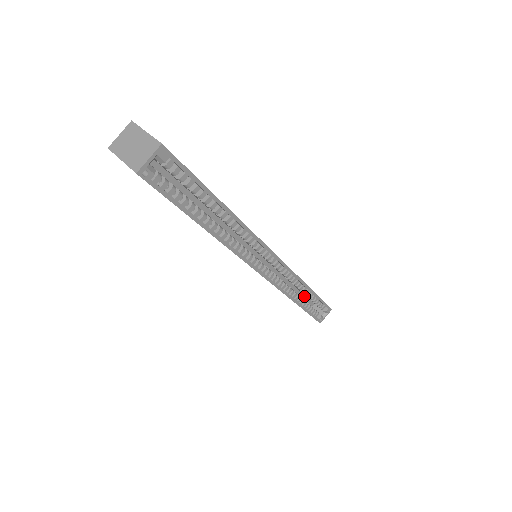
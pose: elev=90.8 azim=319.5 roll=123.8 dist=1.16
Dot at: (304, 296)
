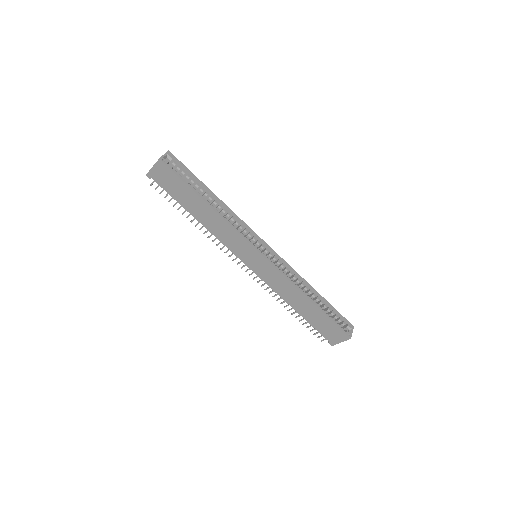
Dot at: occluded
